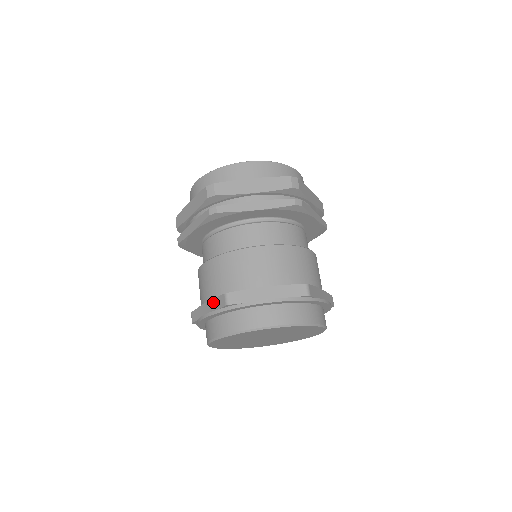
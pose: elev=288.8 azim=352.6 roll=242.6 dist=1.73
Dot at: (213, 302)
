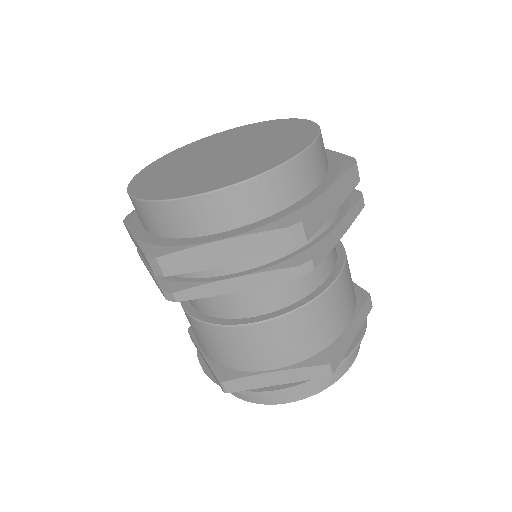
Dot at: (208, 366)
